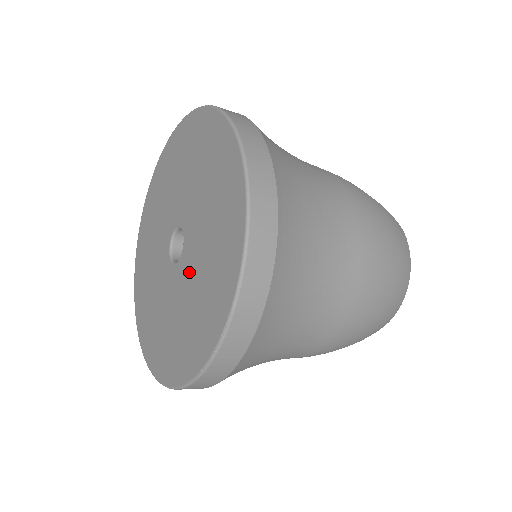
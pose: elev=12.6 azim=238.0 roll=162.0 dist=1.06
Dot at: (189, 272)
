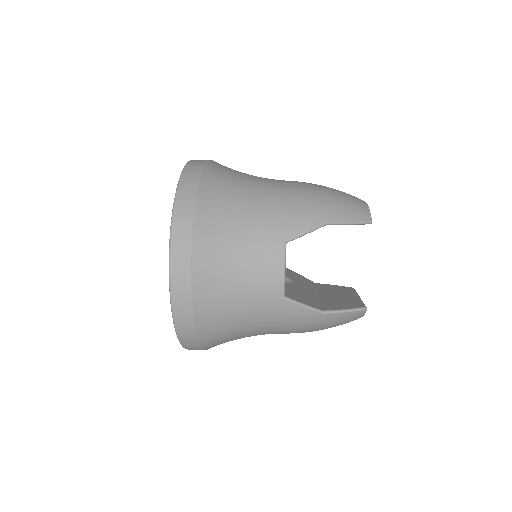
Dot at: occluded
